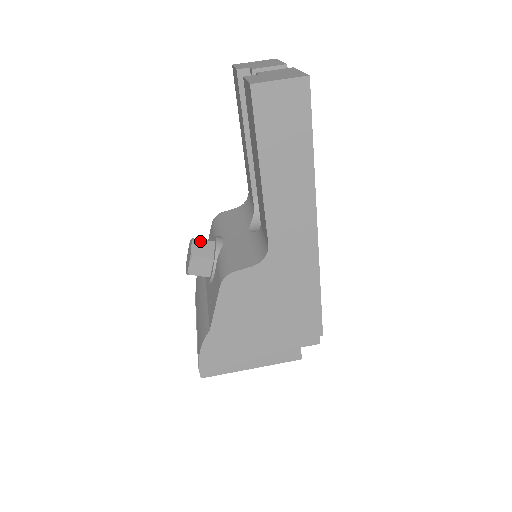
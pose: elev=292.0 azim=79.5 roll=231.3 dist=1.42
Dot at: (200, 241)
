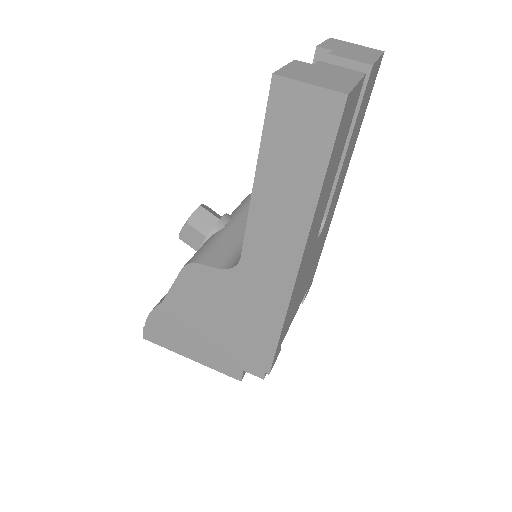
Dot at: (205, 212)
